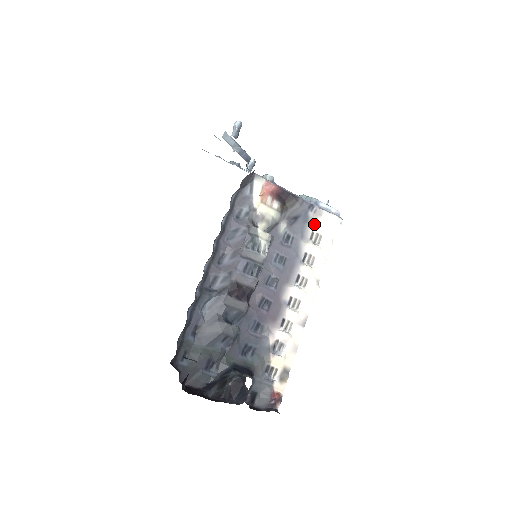
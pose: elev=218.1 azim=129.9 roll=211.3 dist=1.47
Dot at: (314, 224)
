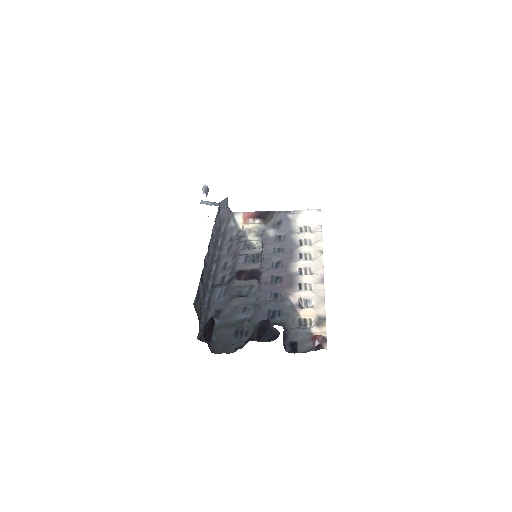
Dot at: (298, 222)
